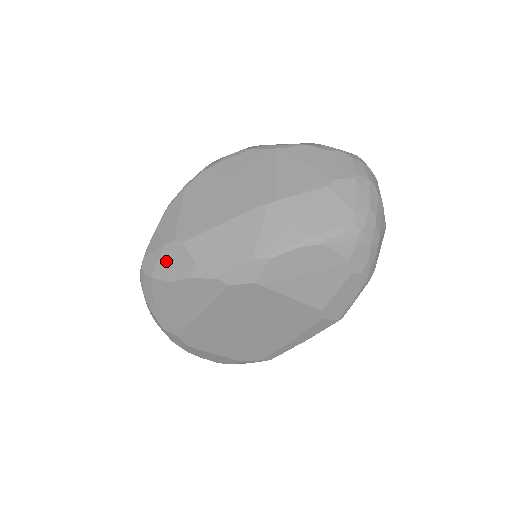
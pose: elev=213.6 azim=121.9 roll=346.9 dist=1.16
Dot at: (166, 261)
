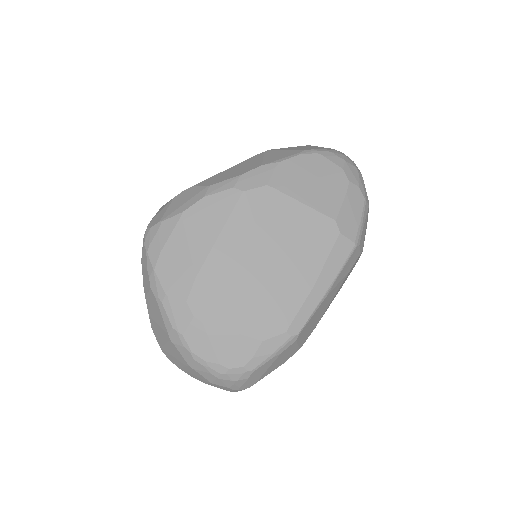
Dot at: (176, 204)
